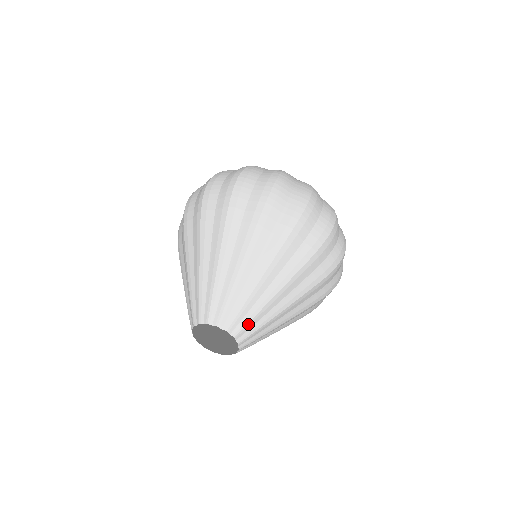
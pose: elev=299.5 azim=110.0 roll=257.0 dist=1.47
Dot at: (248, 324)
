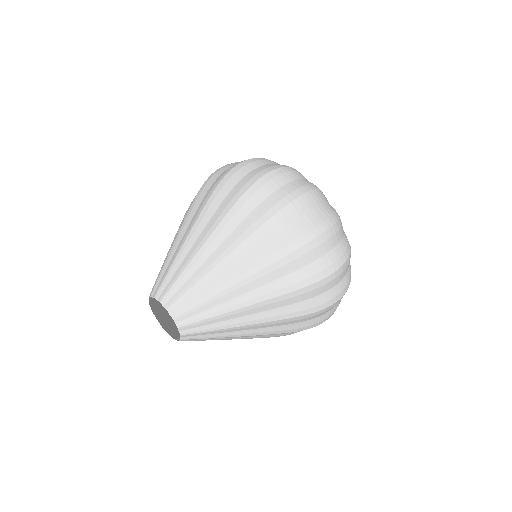
Dot at: (200, 333)
